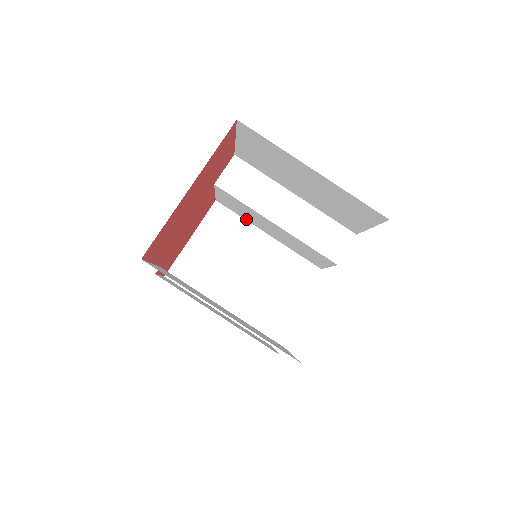
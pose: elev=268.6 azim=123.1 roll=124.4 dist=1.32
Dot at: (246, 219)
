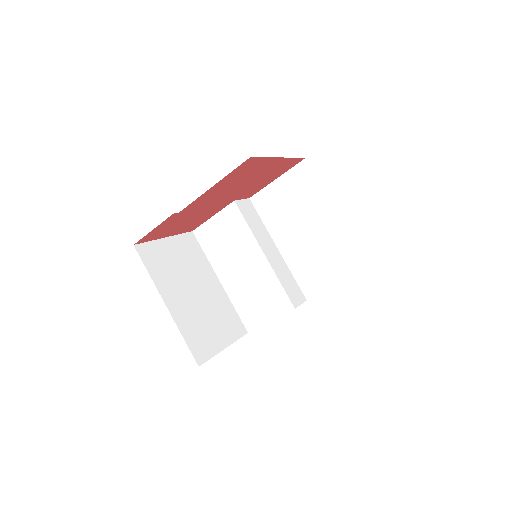
Dot at: (210, 258)
